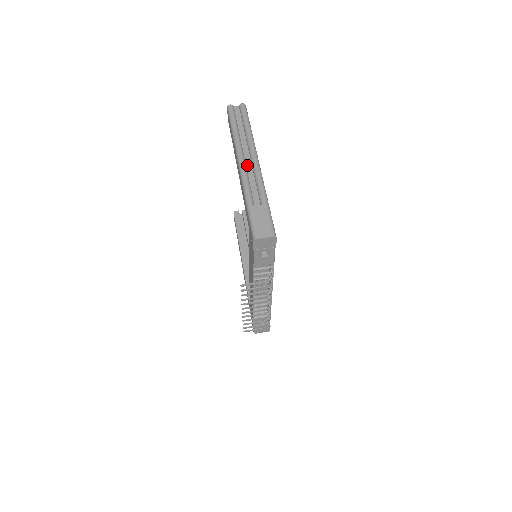
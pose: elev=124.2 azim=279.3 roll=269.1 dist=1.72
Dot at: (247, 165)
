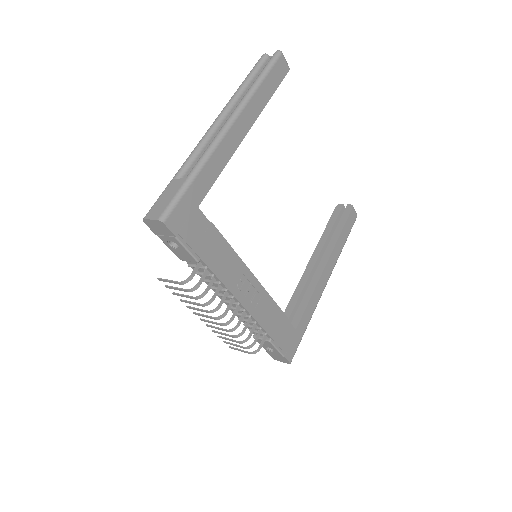
Dot at: occluded
